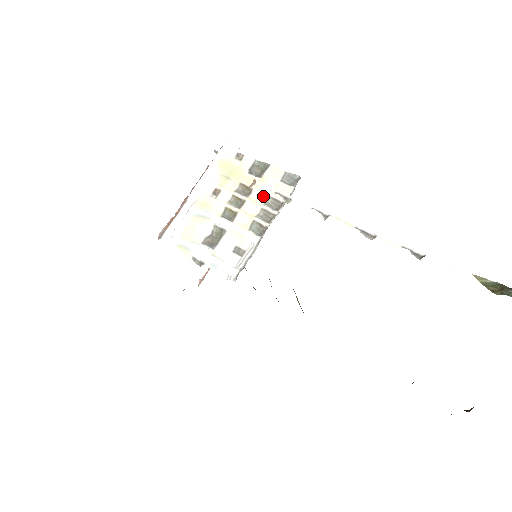
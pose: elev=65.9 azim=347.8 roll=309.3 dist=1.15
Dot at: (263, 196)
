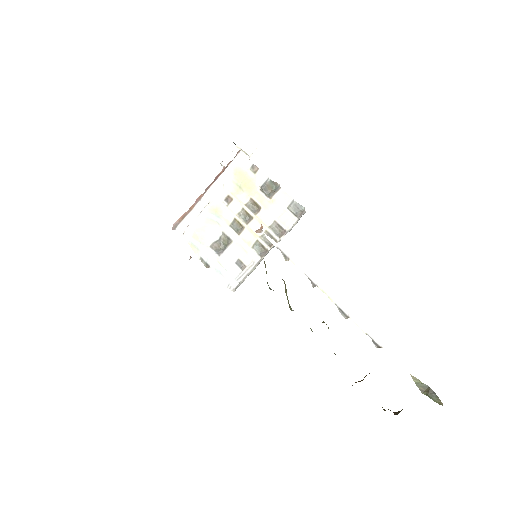
Dot at: (269, 218)
